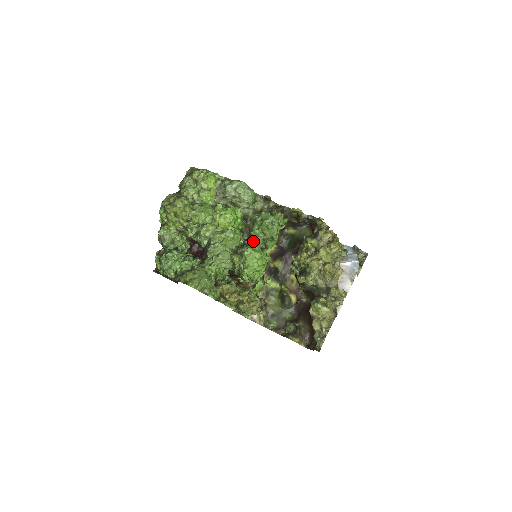
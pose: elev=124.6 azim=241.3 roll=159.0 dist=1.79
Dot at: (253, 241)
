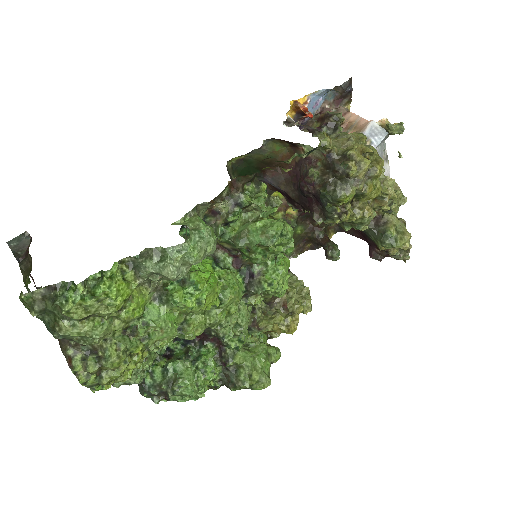
Dot at: occluded
